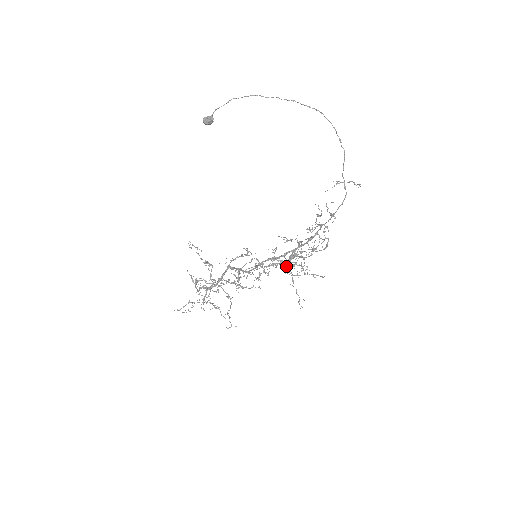
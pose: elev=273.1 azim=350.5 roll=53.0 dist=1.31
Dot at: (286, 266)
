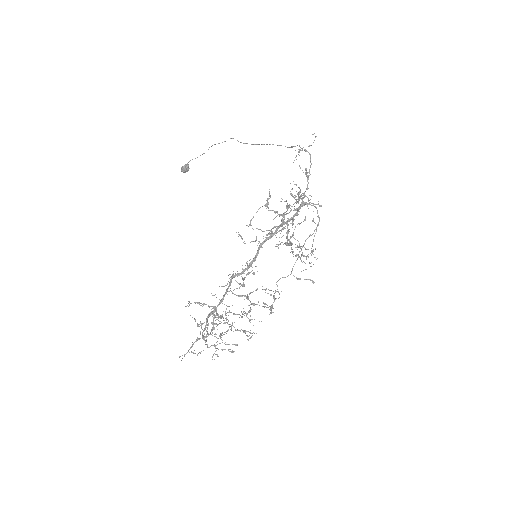
Dot at: (287, 243)
